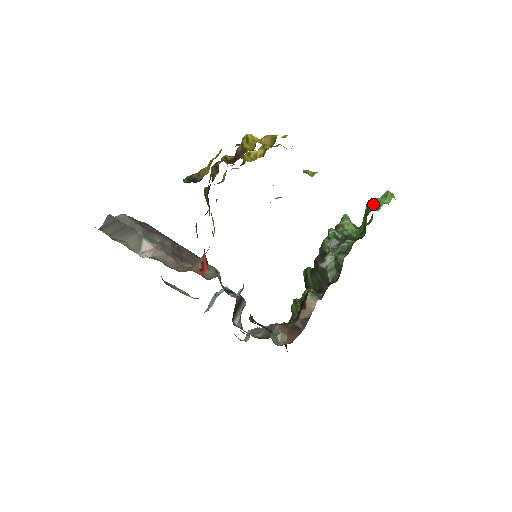
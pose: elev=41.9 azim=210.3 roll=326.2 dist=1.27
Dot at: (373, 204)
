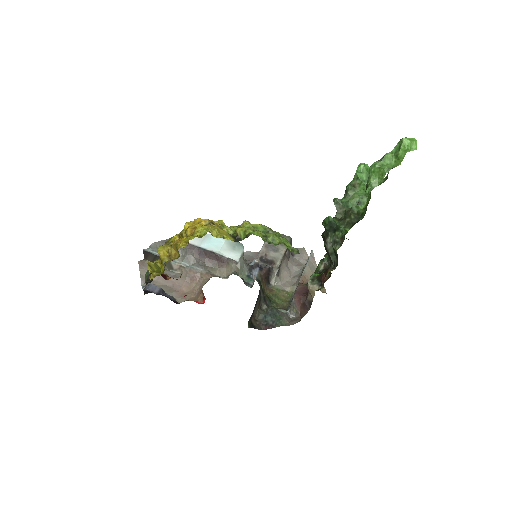
Dot at: (373, 174)
